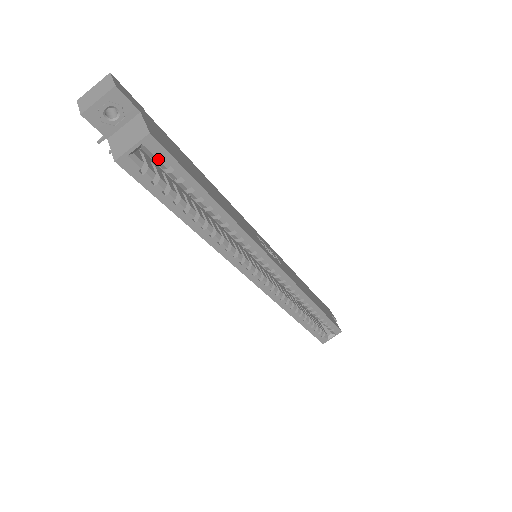
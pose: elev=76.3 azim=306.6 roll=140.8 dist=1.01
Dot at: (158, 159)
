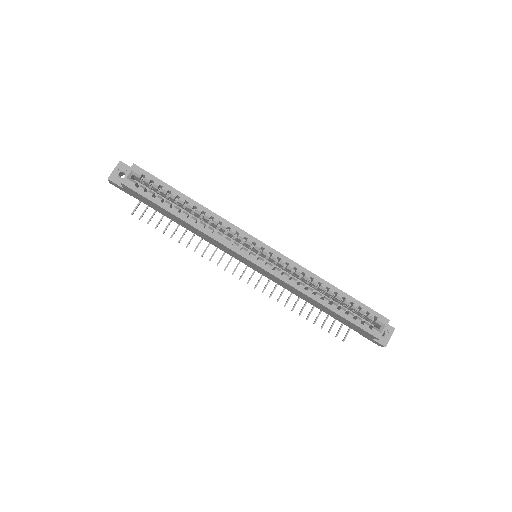
Dot at: (144, 179)
